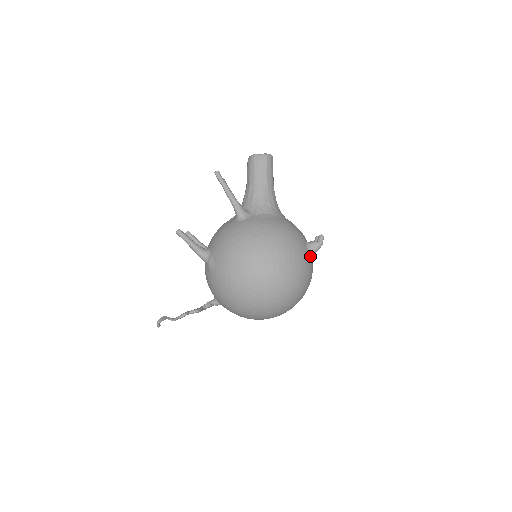
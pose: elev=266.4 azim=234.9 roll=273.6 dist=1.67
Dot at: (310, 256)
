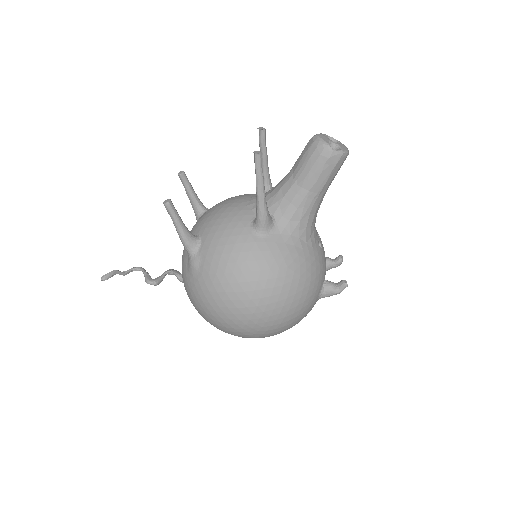
Dot at: (318, 299)
